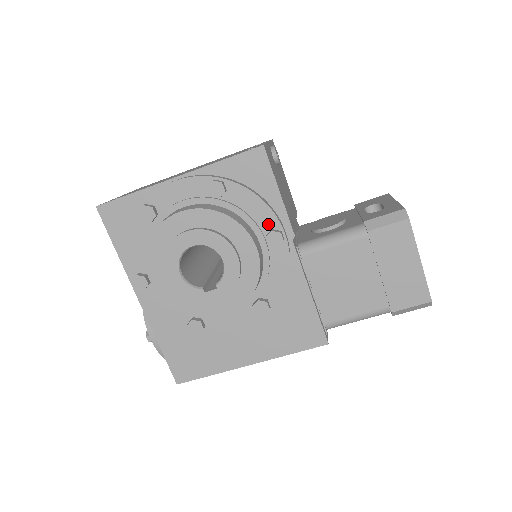
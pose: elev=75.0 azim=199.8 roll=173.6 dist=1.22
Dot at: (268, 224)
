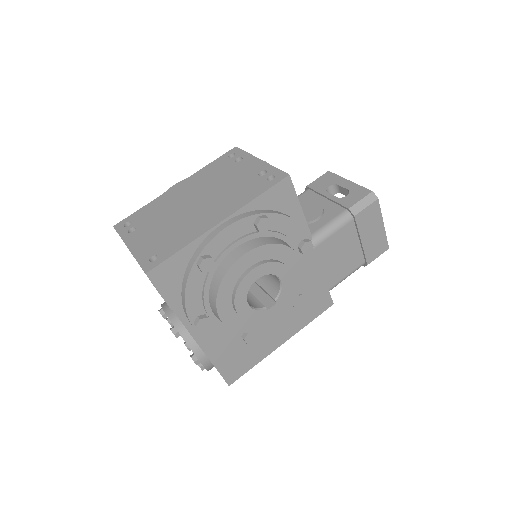
Dot at: (299, 237)
